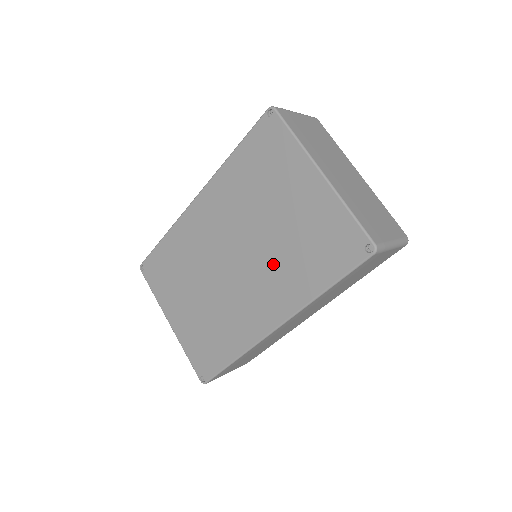
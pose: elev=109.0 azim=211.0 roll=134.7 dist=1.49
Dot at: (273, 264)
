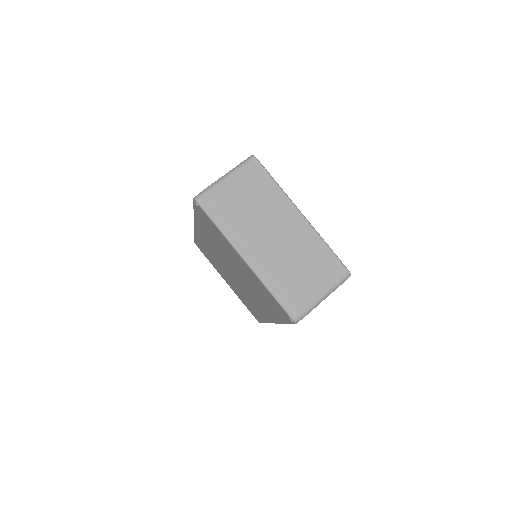
Dot at: (252, 291)
